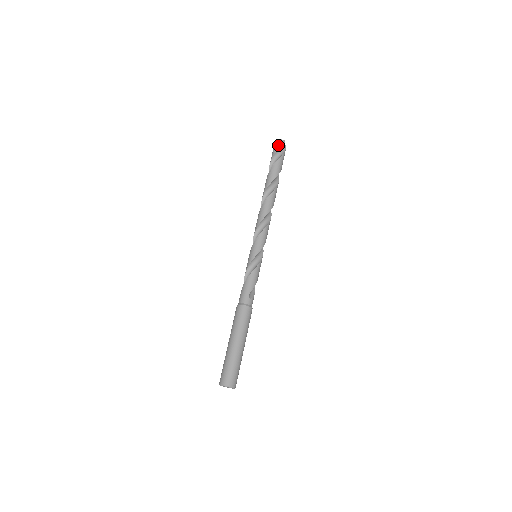
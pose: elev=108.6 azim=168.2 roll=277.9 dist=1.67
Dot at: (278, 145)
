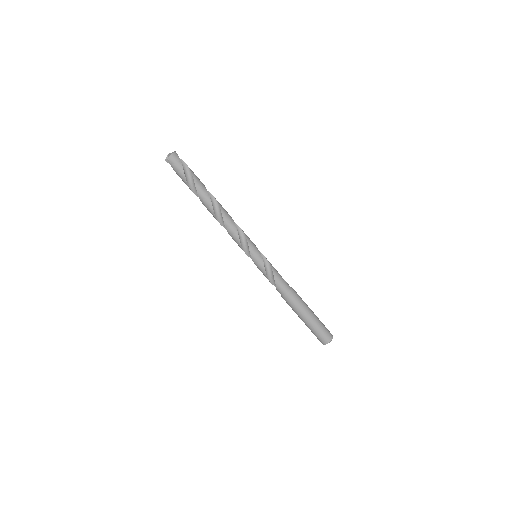
Dot at: (178, 160)
